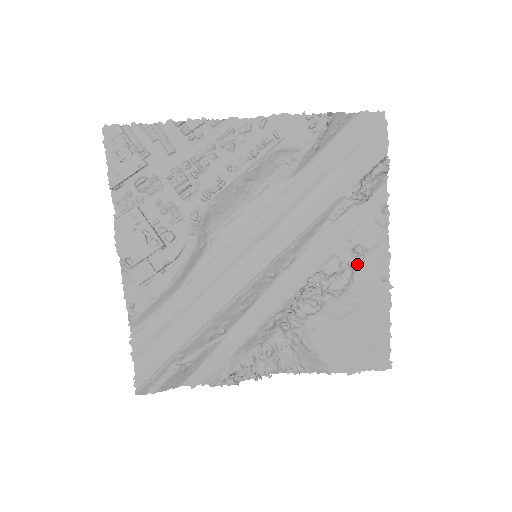
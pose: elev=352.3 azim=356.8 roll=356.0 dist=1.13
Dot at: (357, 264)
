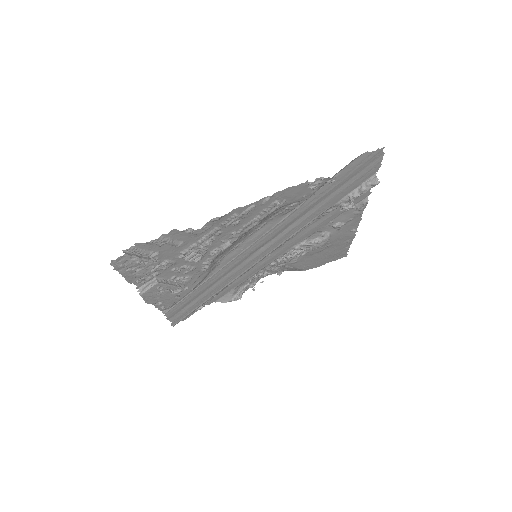
Dot at: (334, 231)
